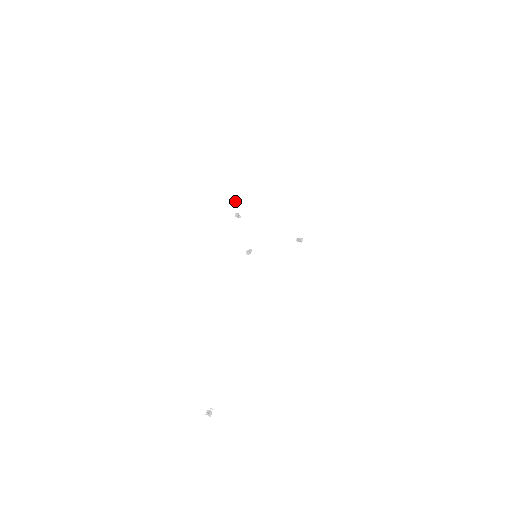
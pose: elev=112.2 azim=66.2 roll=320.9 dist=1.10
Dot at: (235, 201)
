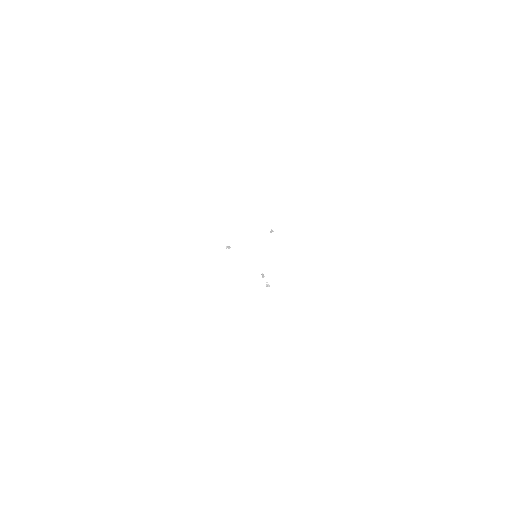
Dot at: (242, 274)
